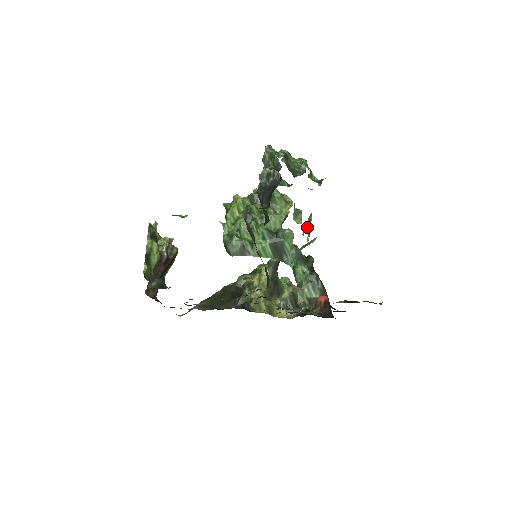
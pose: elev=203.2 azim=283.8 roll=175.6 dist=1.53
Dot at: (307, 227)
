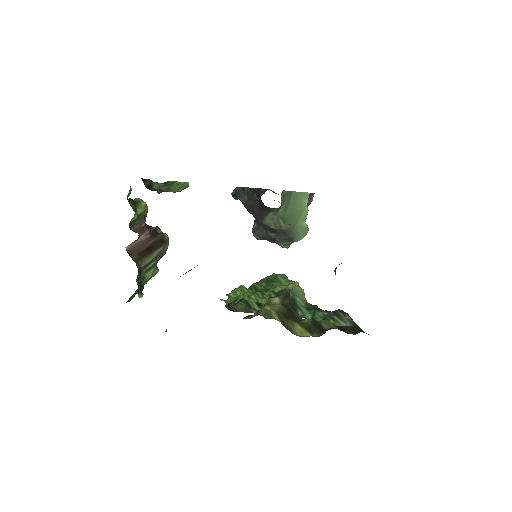
Dot at: occluded
